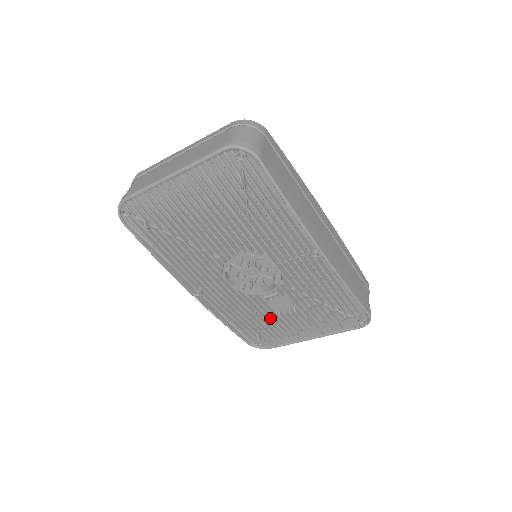
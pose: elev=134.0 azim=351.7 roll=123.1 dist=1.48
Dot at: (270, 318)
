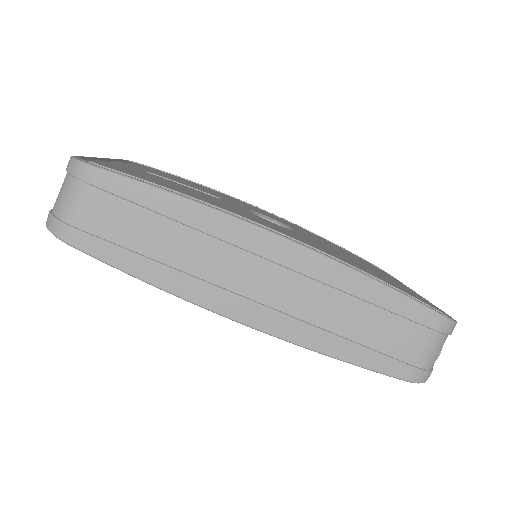
Dot at: occluded
